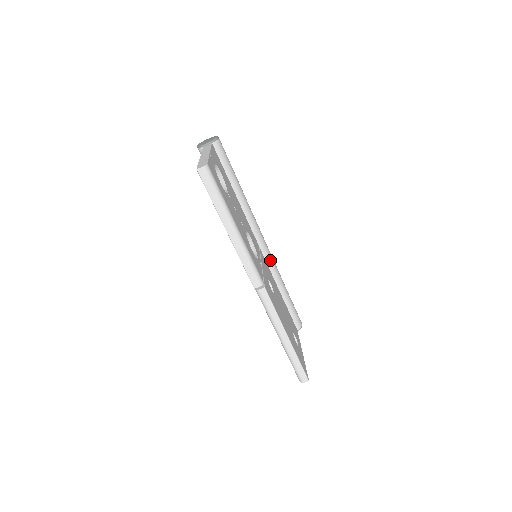
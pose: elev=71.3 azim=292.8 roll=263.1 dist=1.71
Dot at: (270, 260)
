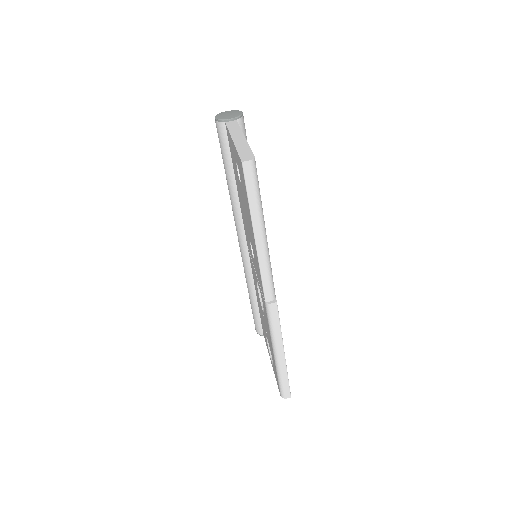
Dot at: occluded
